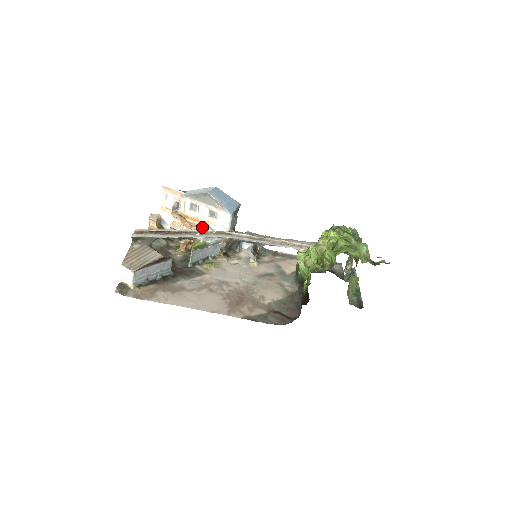
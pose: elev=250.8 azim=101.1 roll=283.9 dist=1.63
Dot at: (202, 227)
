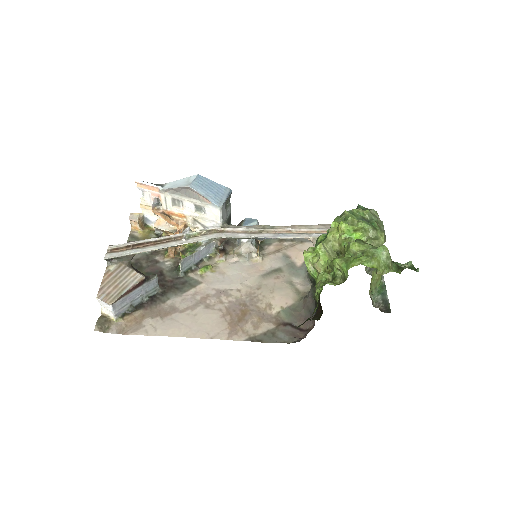
Dot at: (189, 227)
